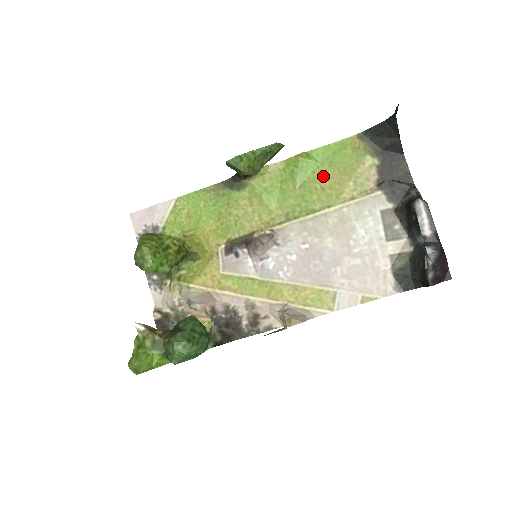
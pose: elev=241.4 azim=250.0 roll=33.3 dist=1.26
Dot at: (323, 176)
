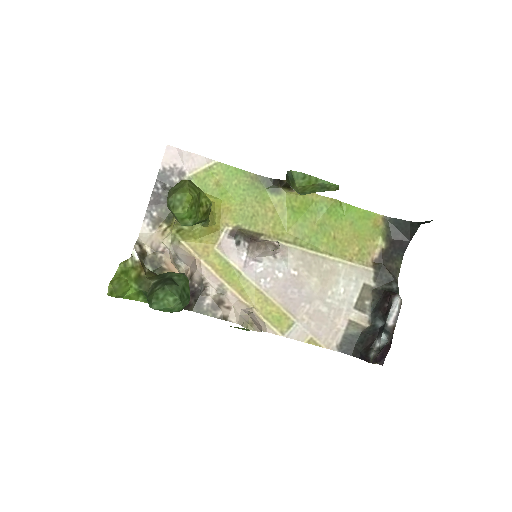
Dot at: (341, 228)
